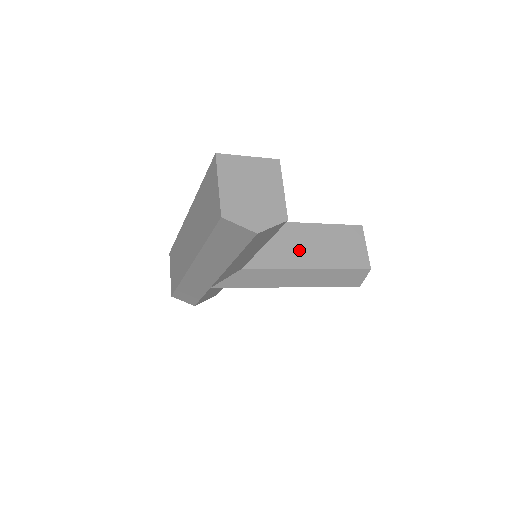
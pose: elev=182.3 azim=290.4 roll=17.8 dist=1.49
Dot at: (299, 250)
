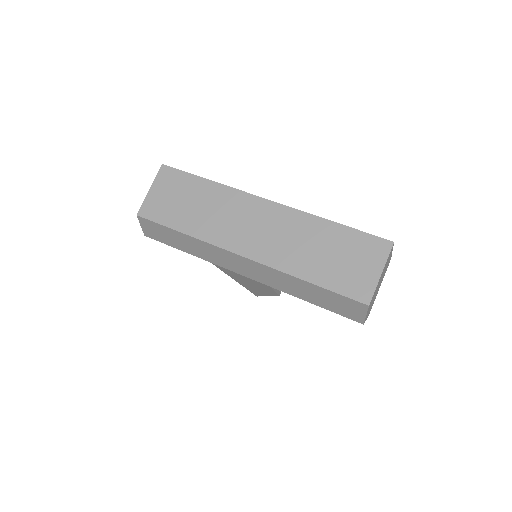
Dot at: occluded
